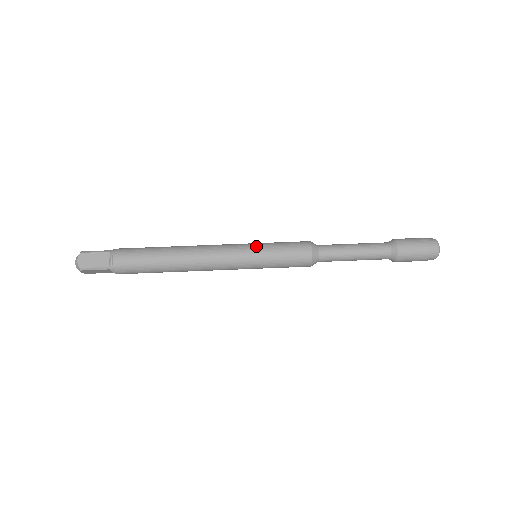
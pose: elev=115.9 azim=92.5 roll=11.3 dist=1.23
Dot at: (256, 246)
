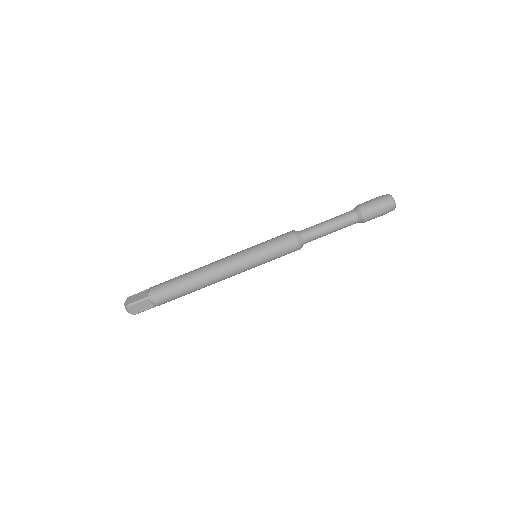
Dot at: (256, 256)
